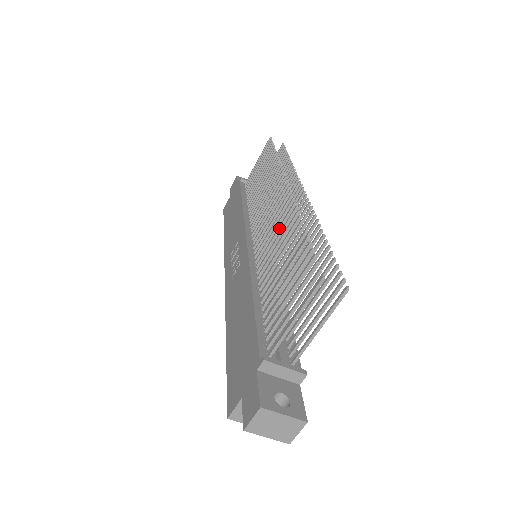
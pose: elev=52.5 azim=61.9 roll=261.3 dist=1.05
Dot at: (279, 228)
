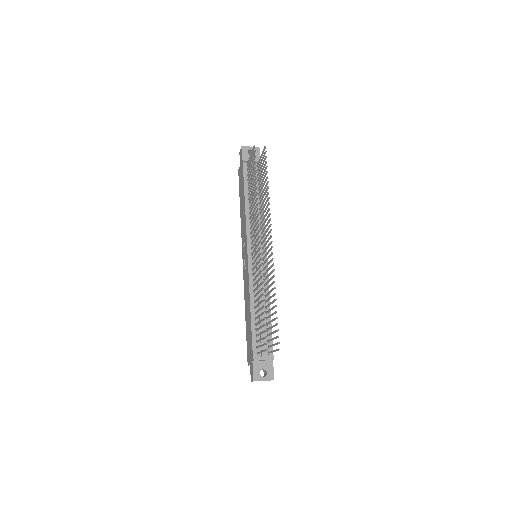
Dot at: (258, 275)
